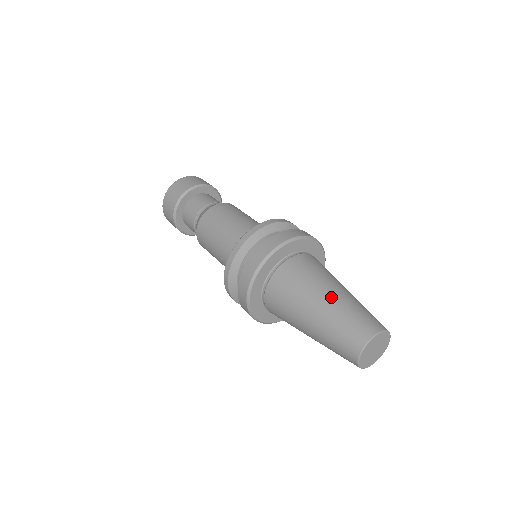
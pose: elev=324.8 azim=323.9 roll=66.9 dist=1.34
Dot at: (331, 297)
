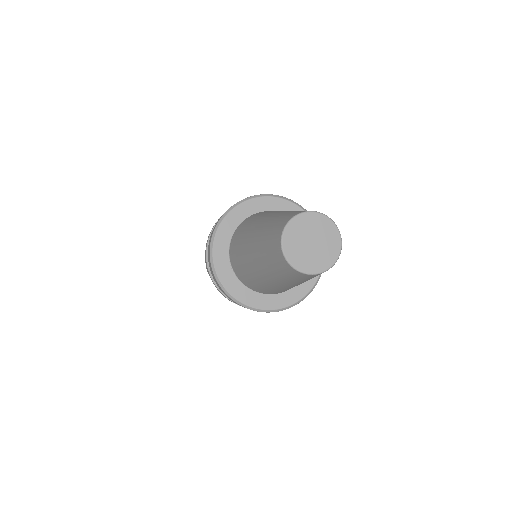
Dot at: occluded
